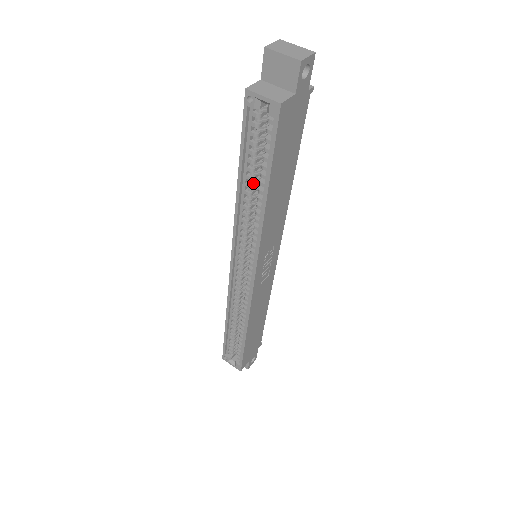
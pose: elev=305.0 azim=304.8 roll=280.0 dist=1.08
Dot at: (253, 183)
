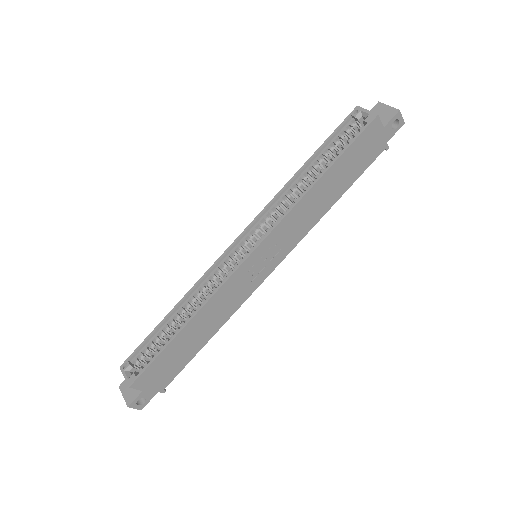
Dot at: (313, 172)
